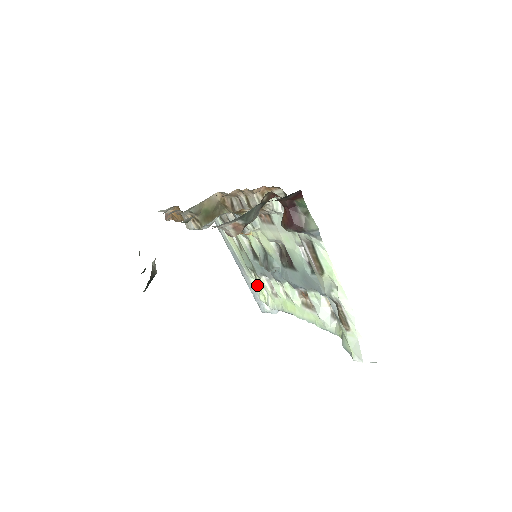
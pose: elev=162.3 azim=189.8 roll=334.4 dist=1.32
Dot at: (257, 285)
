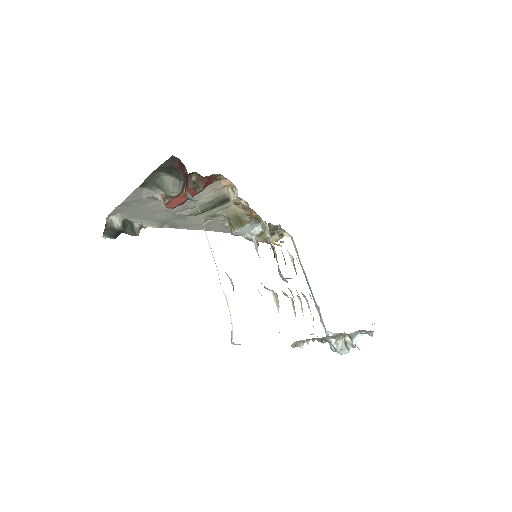
Dot at: occluded
